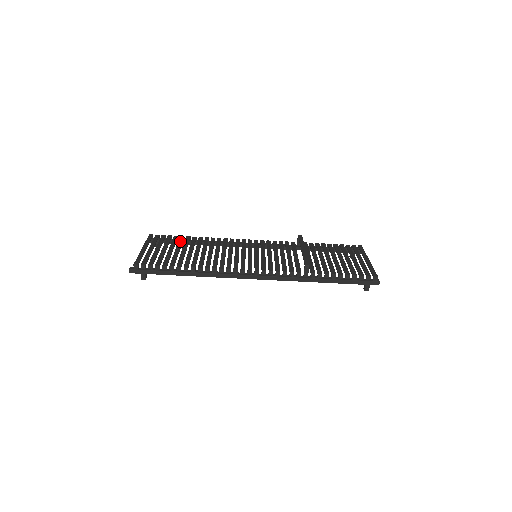
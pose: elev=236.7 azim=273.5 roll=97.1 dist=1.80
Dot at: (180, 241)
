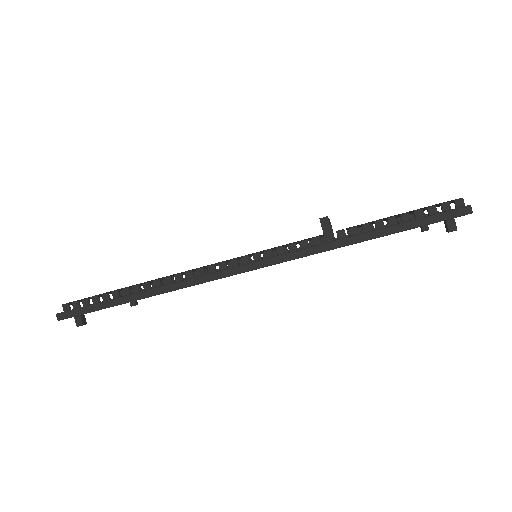
Dot at: occluded
